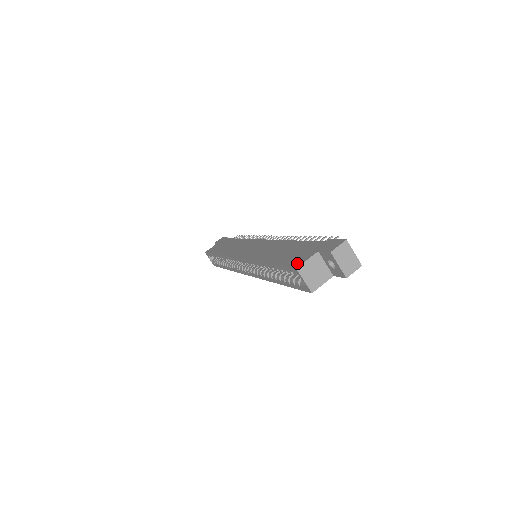
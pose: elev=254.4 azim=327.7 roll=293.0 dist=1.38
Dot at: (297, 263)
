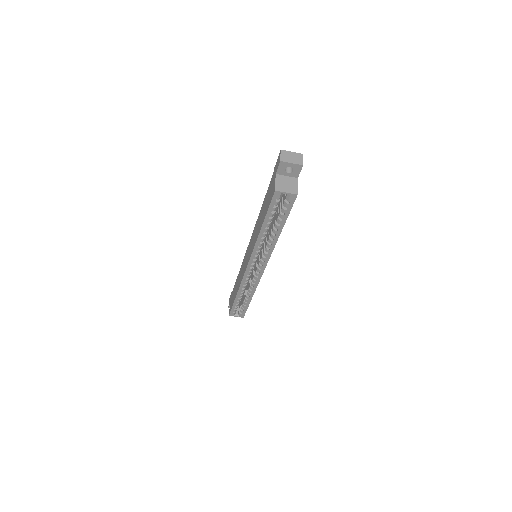
Dot at: (273, 191)
